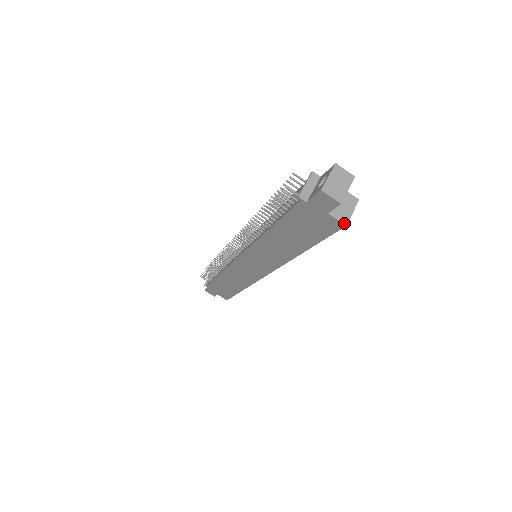
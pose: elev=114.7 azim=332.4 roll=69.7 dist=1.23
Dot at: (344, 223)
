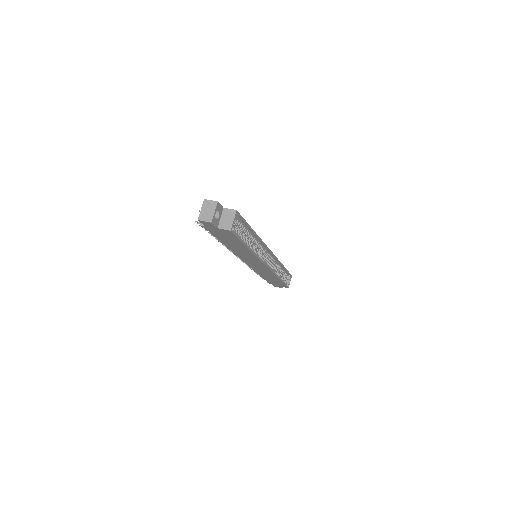
Dot at: (229, 230)
